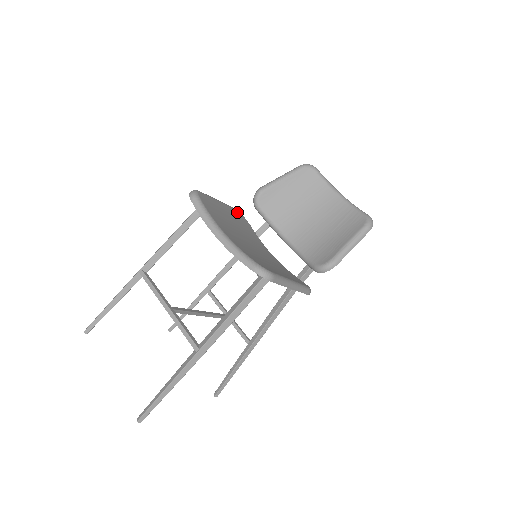
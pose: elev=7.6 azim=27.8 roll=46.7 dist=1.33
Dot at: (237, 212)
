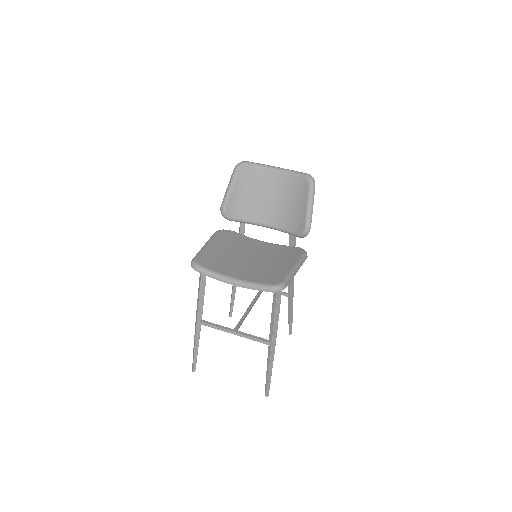
Dot at: (220, 234)
